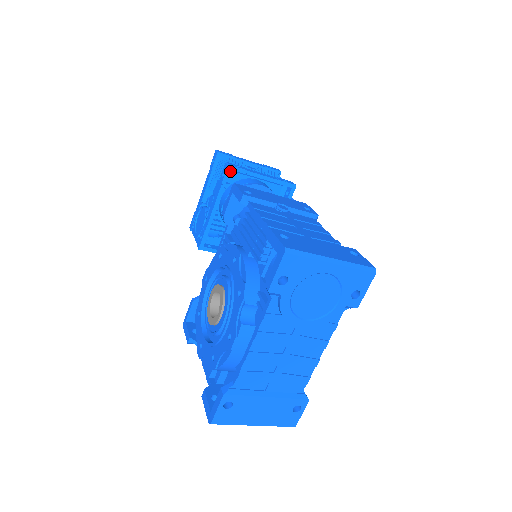
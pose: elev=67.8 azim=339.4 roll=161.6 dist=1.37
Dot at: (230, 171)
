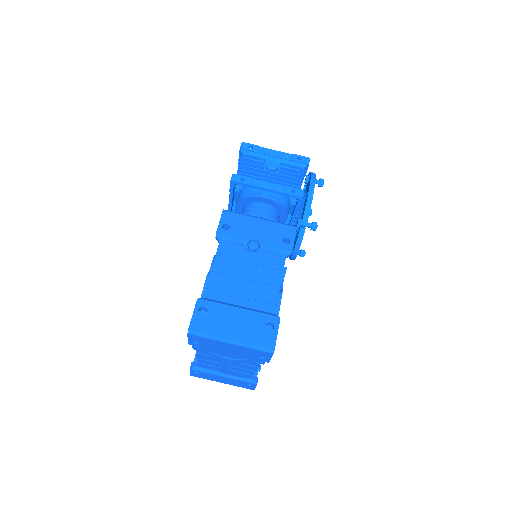
Dot at: occluded
